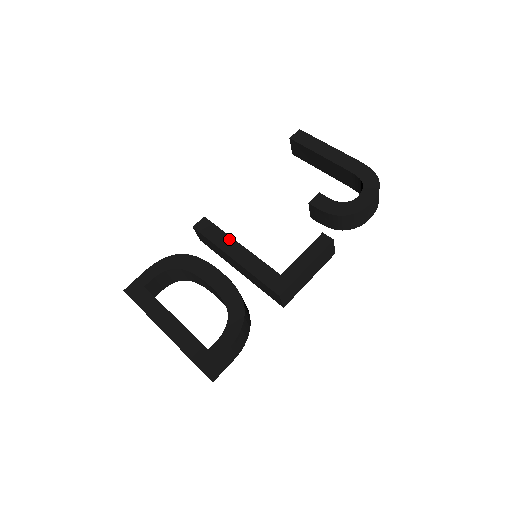
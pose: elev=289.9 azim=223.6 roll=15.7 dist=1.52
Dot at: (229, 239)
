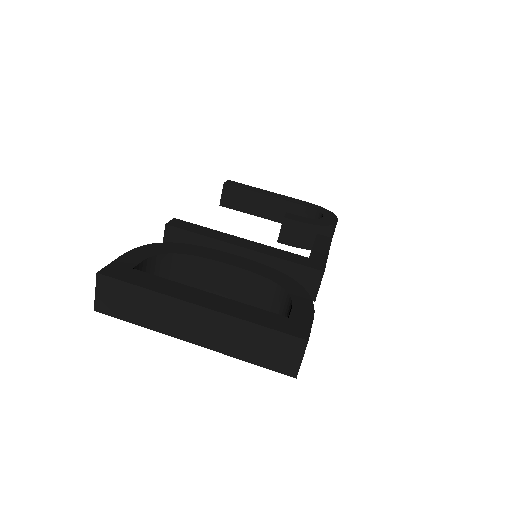
Dot at: (223, 234)
